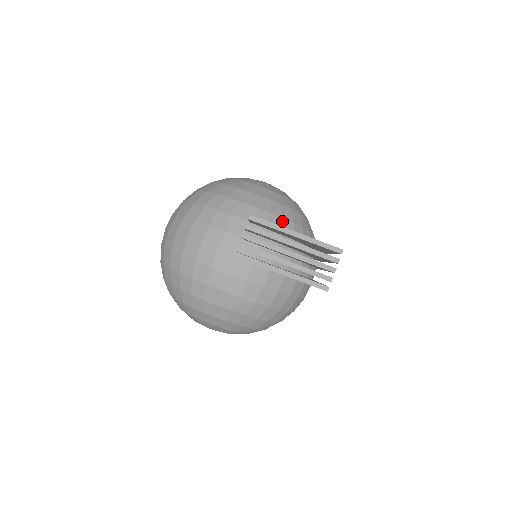
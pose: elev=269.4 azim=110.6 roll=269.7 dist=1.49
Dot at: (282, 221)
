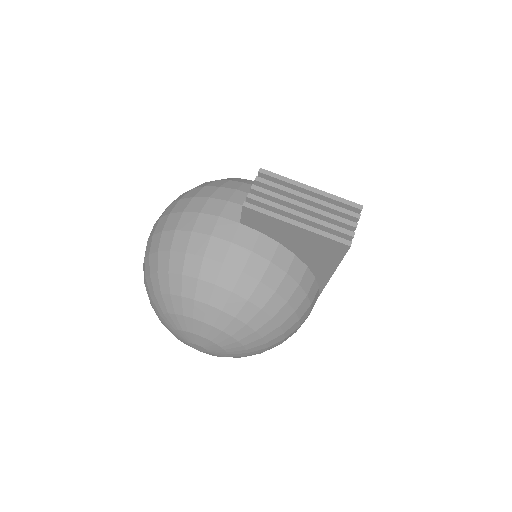
Dot at: occluded
